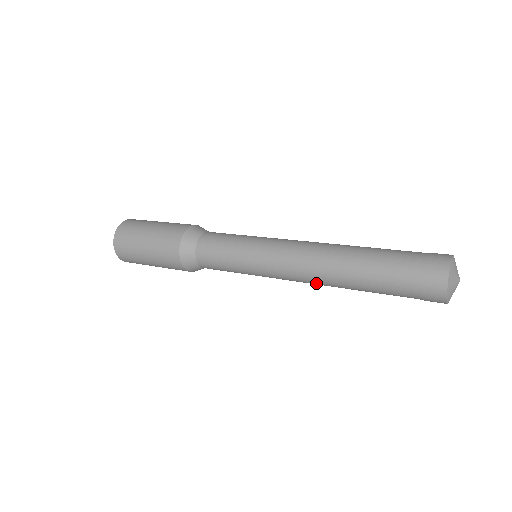
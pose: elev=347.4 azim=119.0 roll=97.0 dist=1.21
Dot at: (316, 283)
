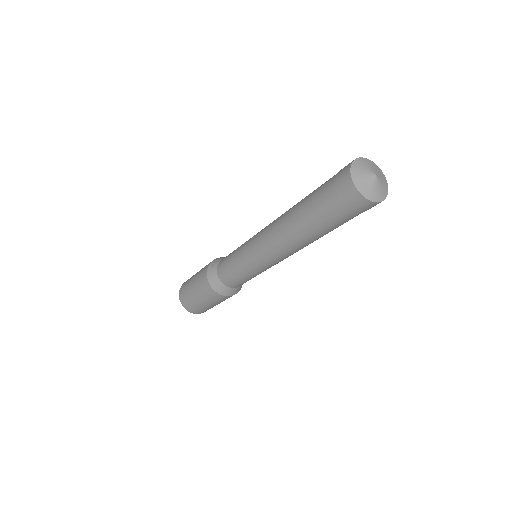
Dot at: (288, 249)
